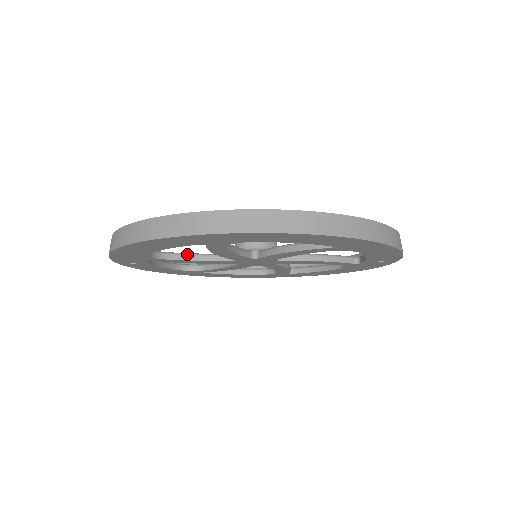
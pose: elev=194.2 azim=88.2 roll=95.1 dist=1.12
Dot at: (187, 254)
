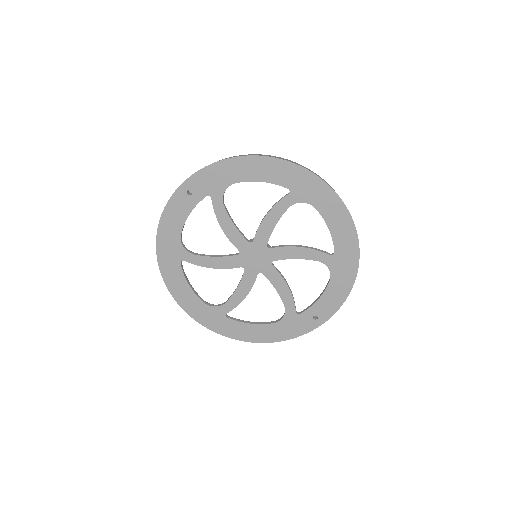
Dot at: occluded
